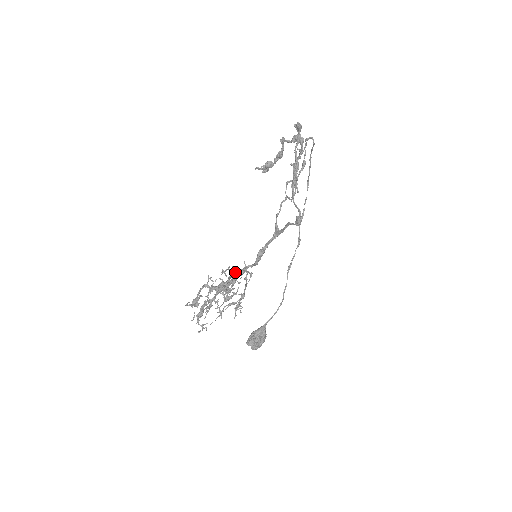
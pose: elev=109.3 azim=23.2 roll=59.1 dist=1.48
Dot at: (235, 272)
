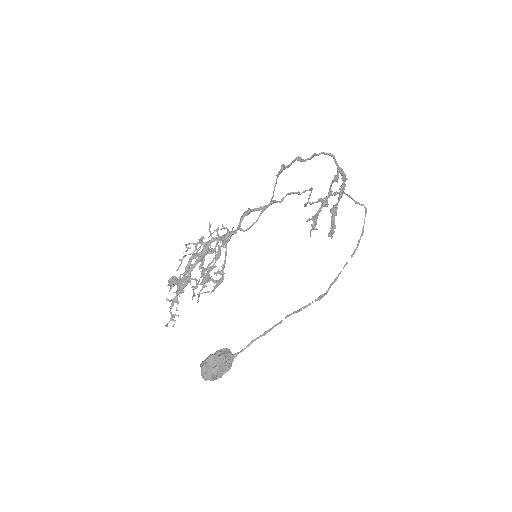
Dot at: (224, 245)
